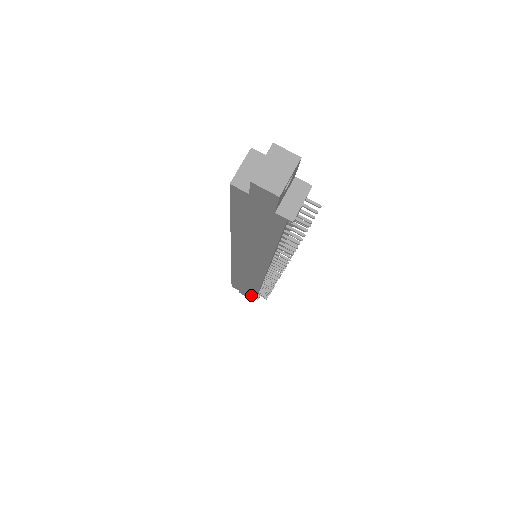
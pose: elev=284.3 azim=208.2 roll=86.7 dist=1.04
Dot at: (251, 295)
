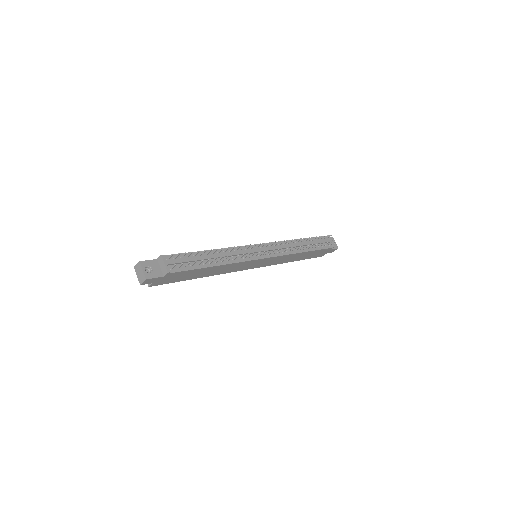
Dot at: (327, 250)
